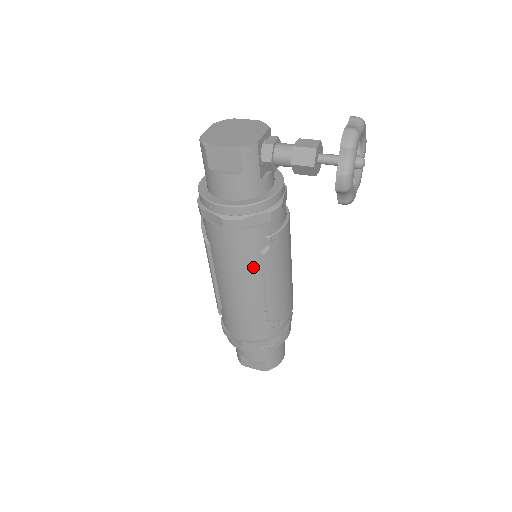
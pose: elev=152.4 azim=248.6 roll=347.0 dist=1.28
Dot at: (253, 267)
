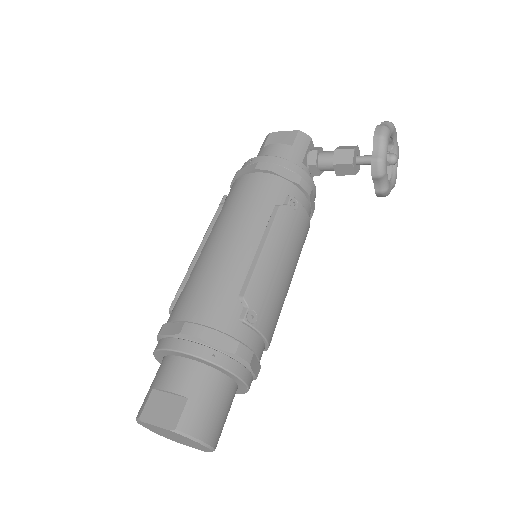
Dot at: (261, 216)
